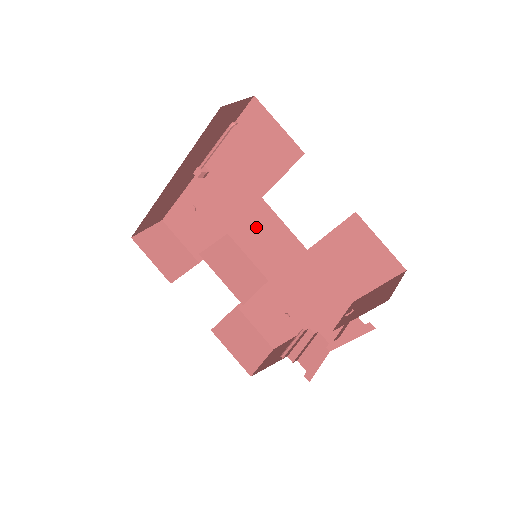
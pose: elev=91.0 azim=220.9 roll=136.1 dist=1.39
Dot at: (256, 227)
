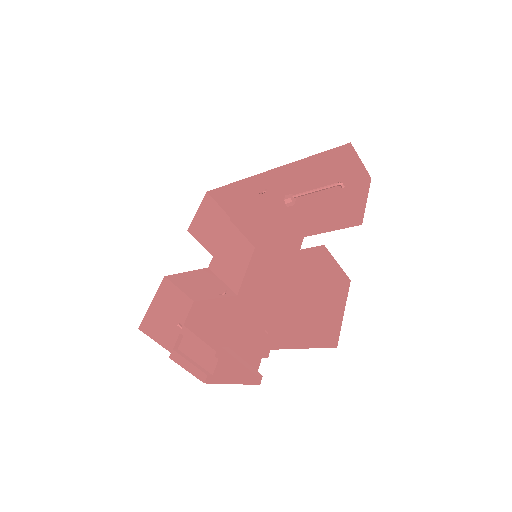
Dot at: occluded
